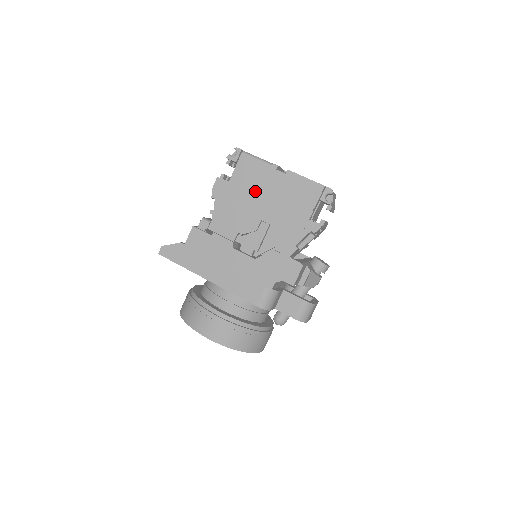
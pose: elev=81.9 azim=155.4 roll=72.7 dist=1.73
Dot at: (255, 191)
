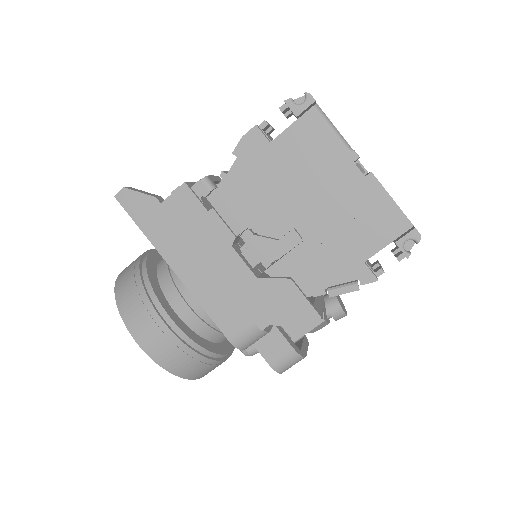
Dot at: (305, 178)
